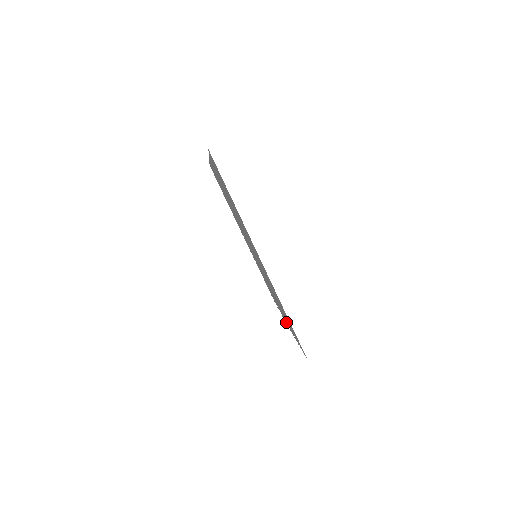
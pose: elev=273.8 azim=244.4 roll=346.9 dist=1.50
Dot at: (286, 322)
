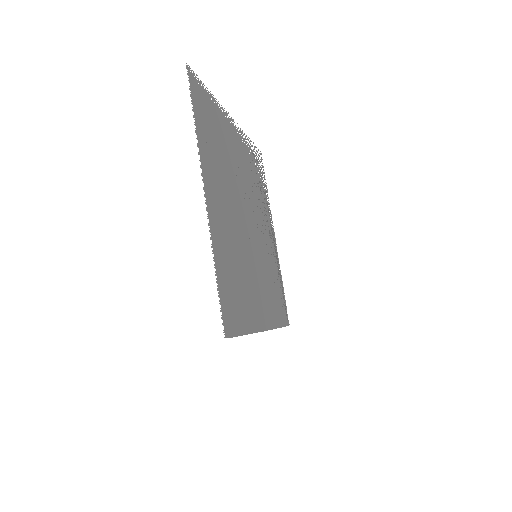
Dot at: (273, 239)
